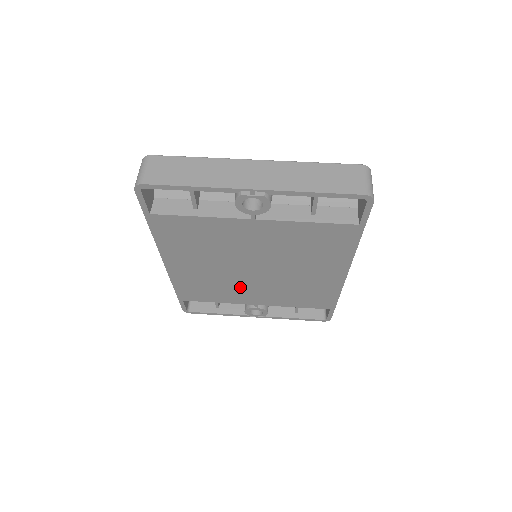
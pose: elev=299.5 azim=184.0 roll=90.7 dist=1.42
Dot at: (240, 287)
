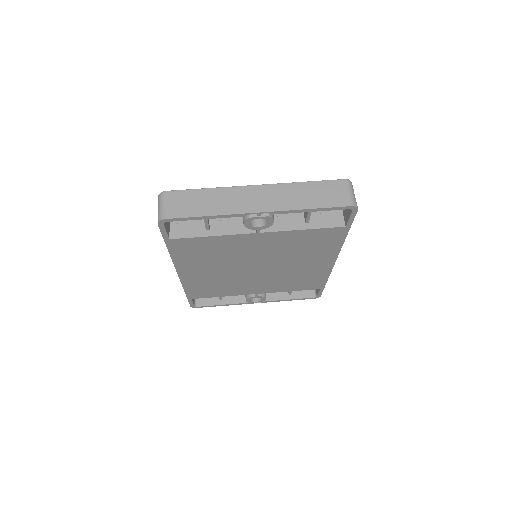
Dot at: (243, 282)
